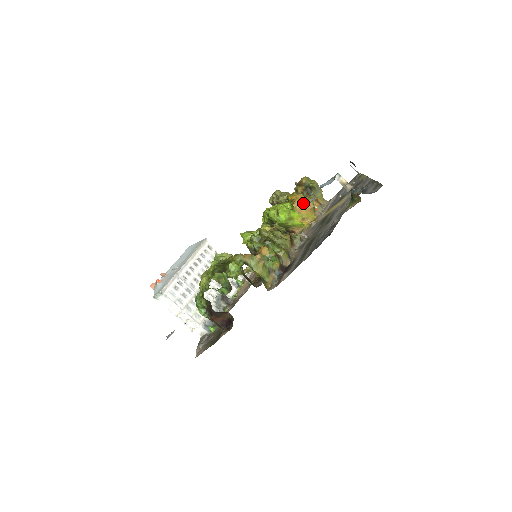
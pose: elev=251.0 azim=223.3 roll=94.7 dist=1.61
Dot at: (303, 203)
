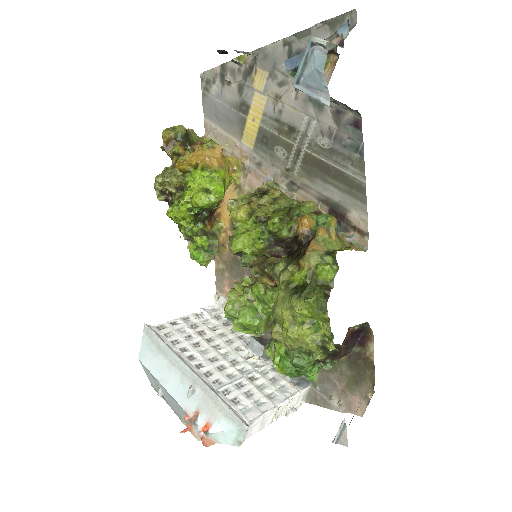
Dot at: (211, 154)
